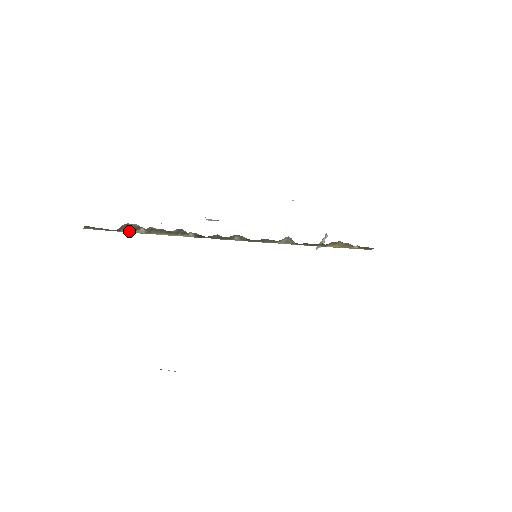
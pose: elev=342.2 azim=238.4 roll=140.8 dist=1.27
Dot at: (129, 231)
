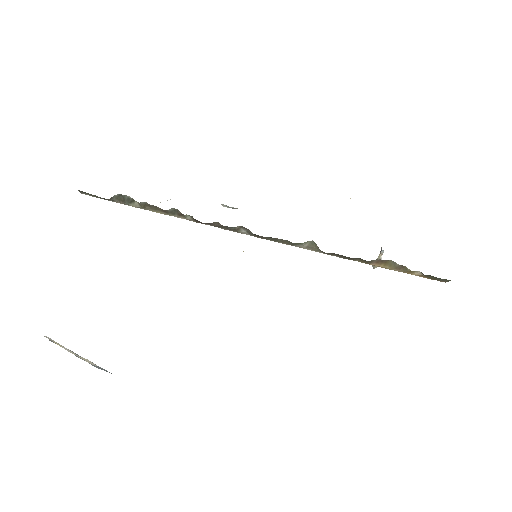
Dot at: (124, 203)
